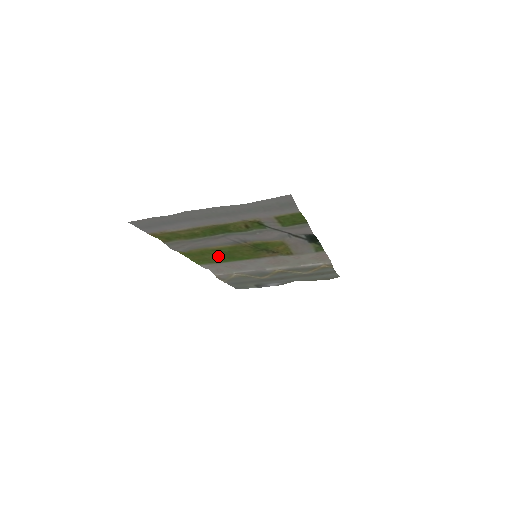
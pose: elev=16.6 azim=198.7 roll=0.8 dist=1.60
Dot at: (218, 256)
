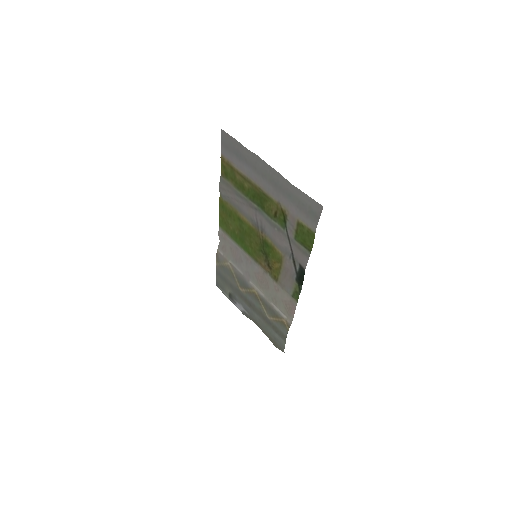
Dot at: (236, 229)
